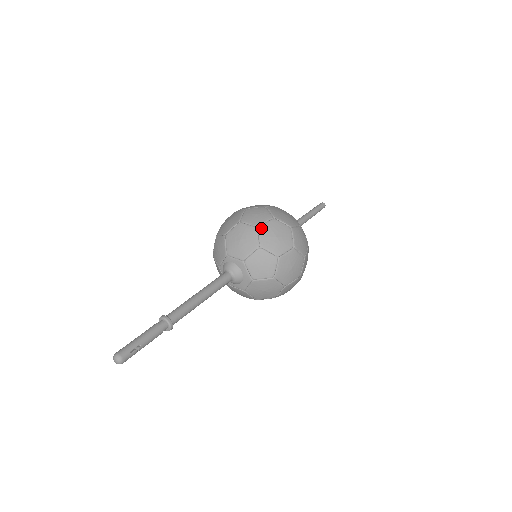
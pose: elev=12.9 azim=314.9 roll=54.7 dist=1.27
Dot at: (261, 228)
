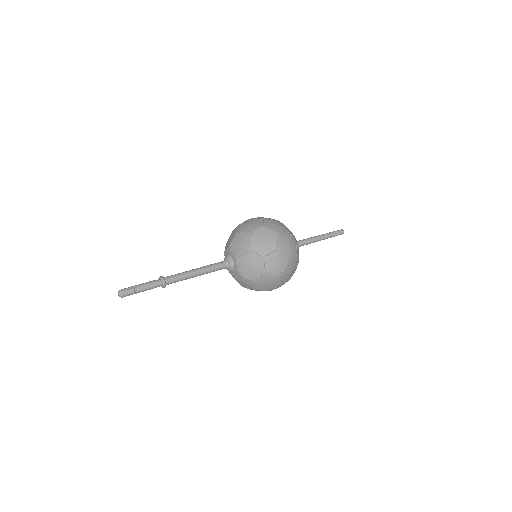
Dot at: (240, 225)
